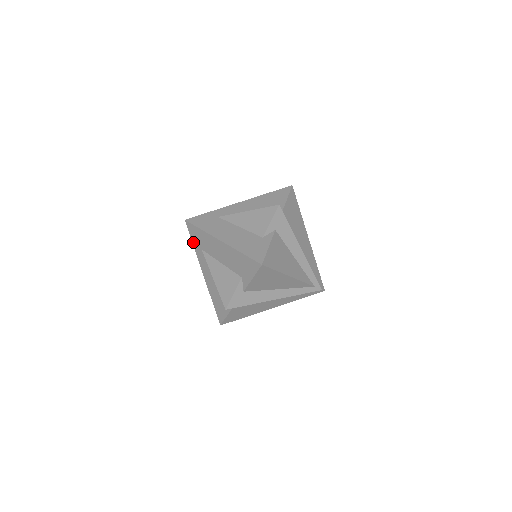
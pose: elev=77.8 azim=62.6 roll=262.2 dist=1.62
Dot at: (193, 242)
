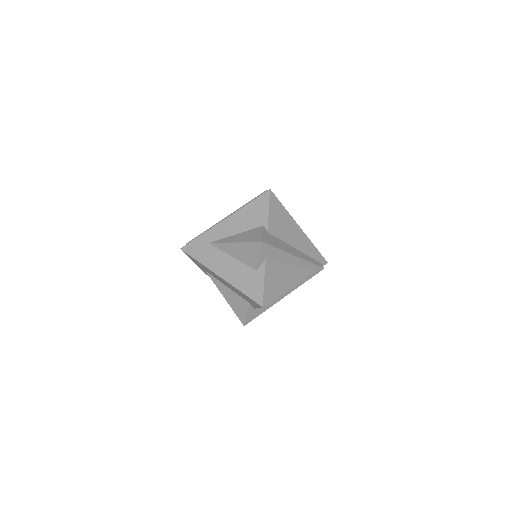
Dot at: occluded
